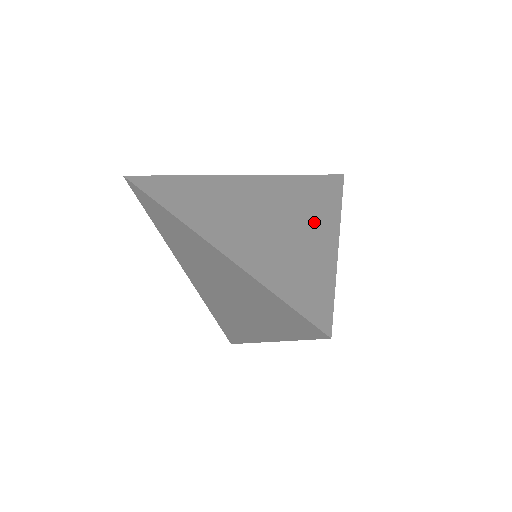
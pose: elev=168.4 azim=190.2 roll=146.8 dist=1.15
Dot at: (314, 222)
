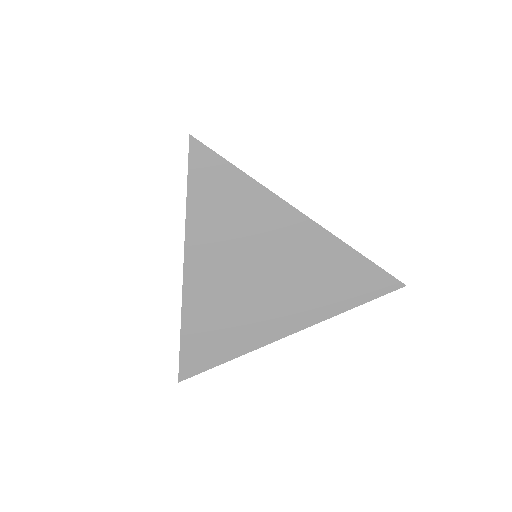
Dot at: (293, 309)
